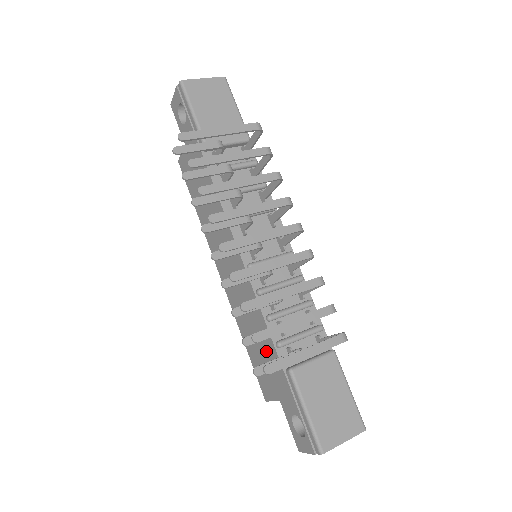
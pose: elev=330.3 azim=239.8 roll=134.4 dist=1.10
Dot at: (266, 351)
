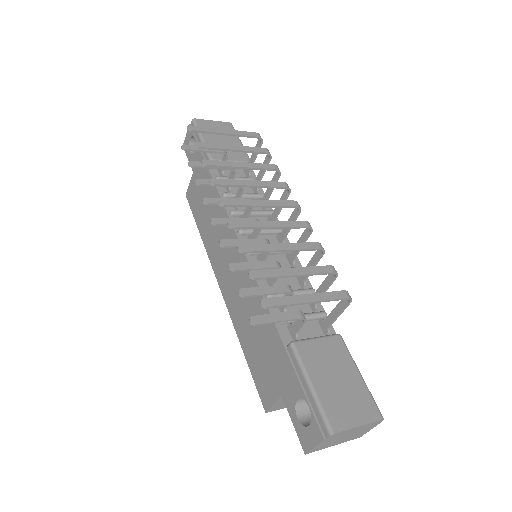
Dot at: (265, 337)
